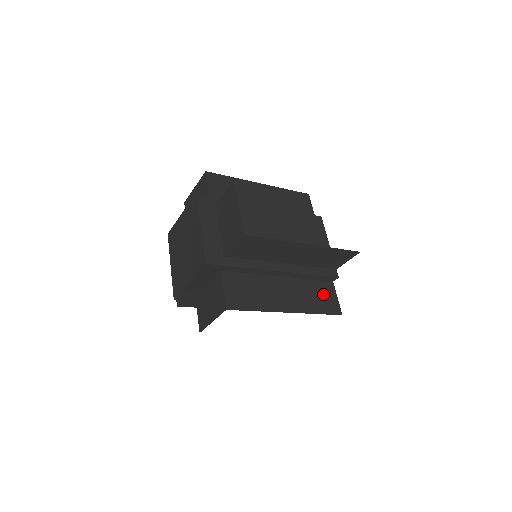
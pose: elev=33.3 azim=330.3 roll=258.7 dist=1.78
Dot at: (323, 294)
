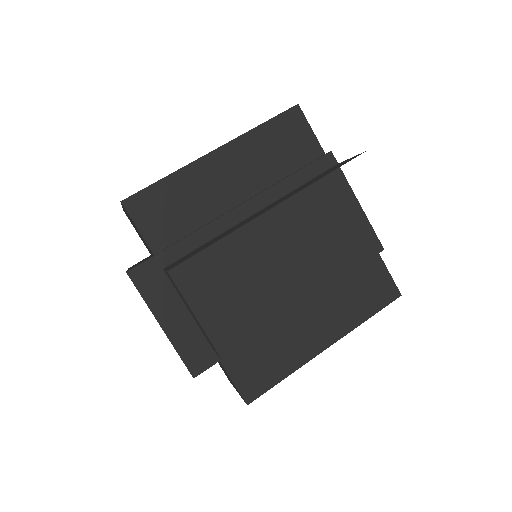
Dot at: occluded
